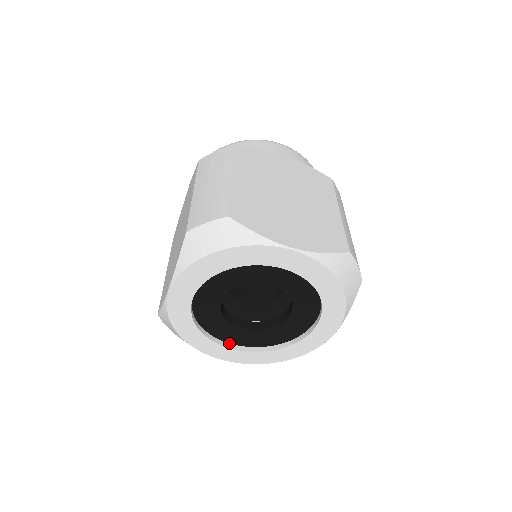
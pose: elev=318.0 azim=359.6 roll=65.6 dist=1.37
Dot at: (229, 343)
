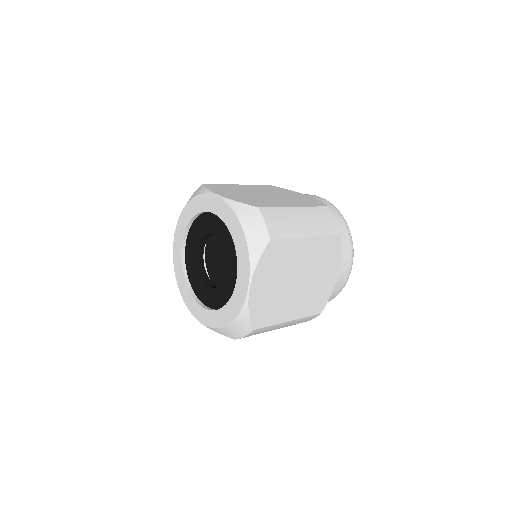
Dot at: (201, 302)
